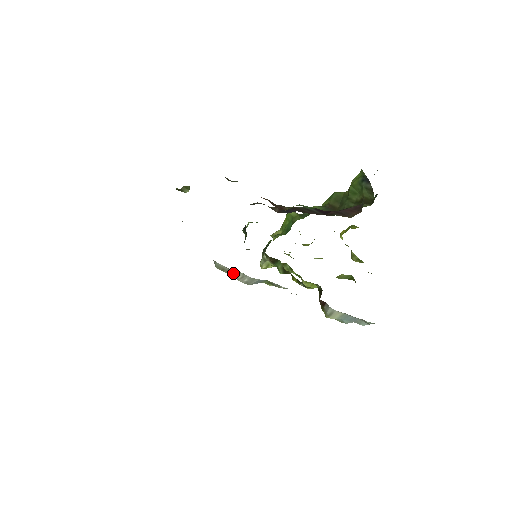
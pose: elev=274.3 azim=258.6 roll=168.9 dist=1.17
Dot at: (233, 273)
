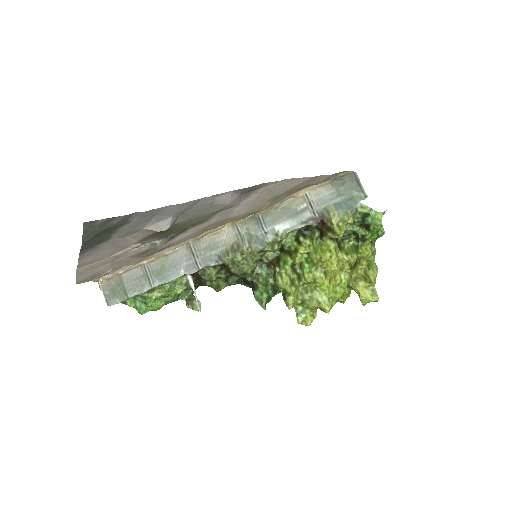
Dot at: (235, 247)
